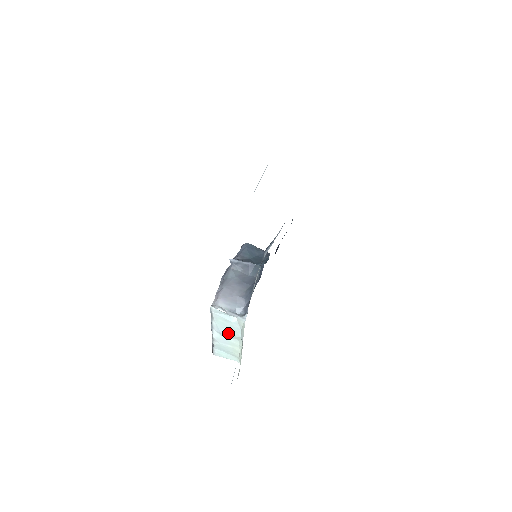
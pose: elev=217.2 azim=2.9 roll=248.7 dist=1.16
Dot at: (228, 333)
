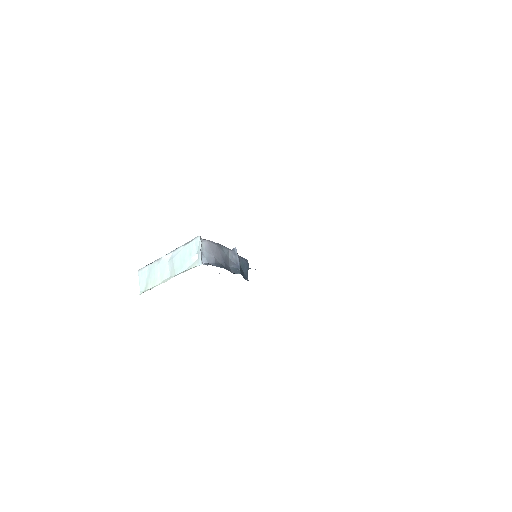
Dot at: (176, 263)
